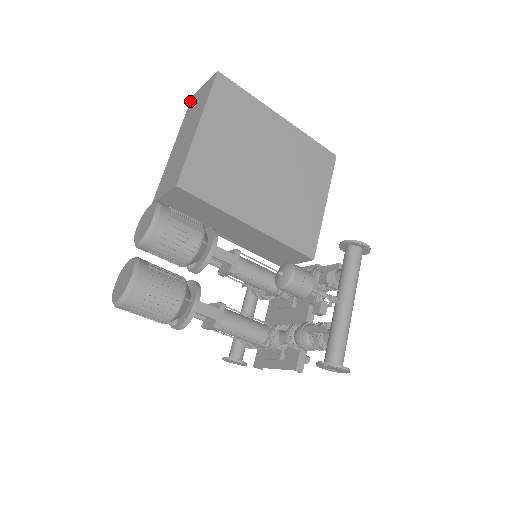
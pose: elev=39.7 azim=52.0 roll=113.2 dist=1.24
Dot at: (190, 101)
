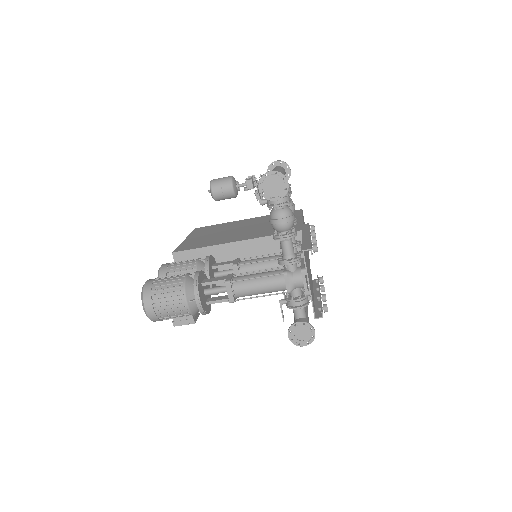
Dot at: occluded
